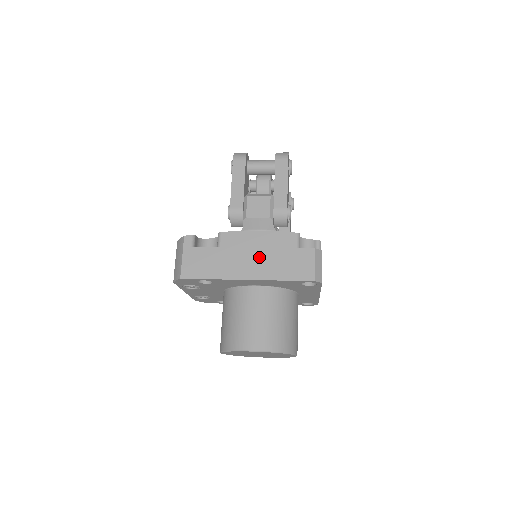
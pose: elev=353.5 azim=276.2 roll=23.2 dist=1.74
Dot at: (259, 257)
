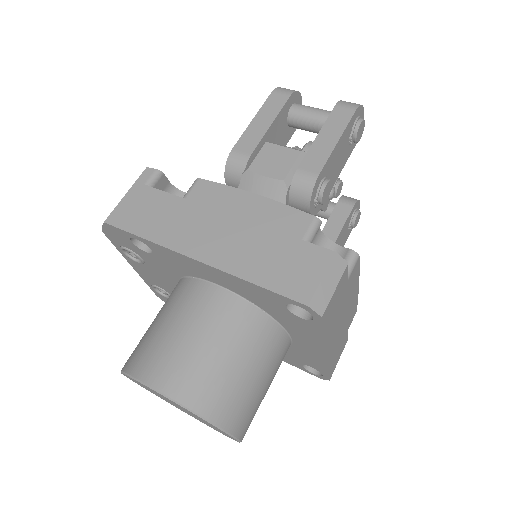
Dot at: (234, 232)
